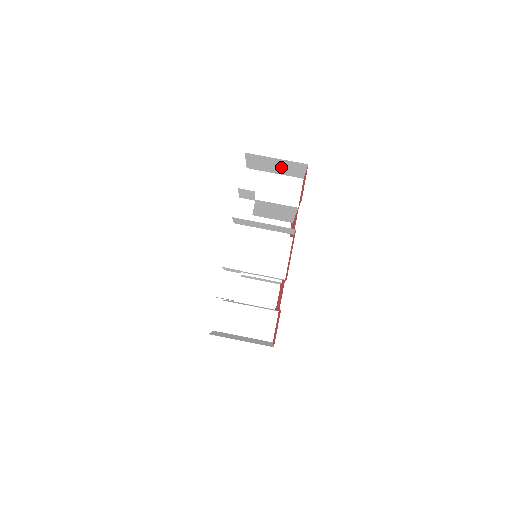
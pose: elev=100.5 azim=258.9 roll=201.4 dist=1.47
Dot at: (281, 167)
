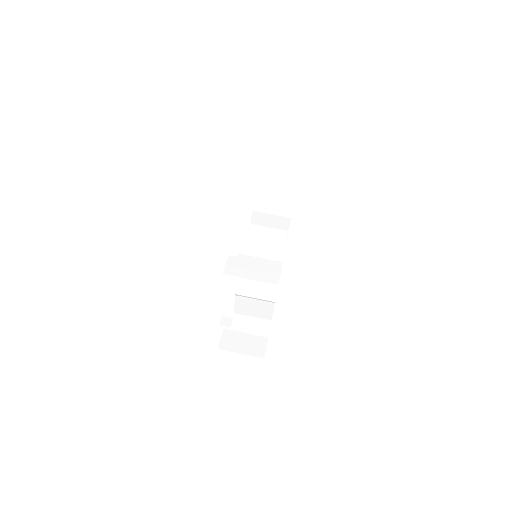
Dot at: (279, 179)
